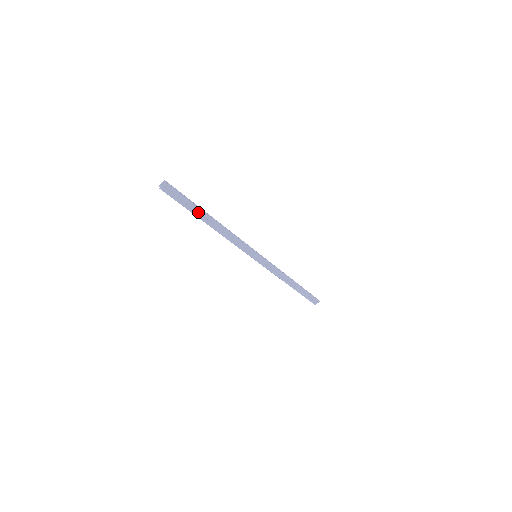
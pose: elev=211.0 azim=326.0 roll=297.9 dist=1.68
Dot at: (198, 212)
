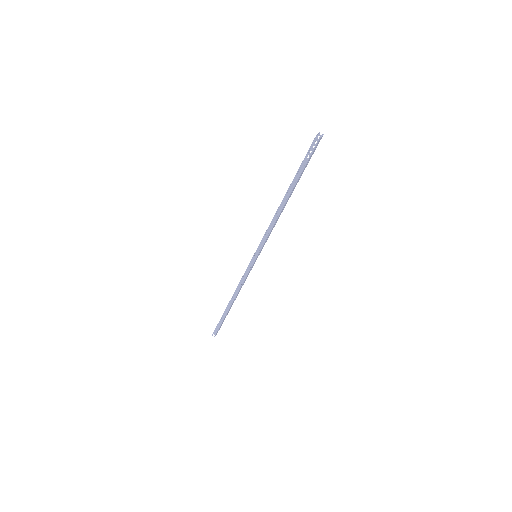
Dot at: (297, 181)
